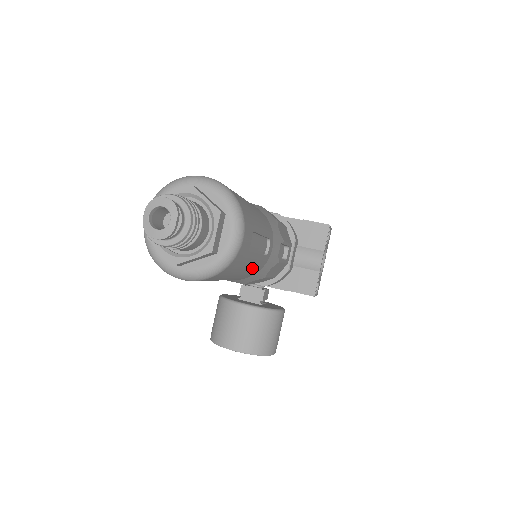
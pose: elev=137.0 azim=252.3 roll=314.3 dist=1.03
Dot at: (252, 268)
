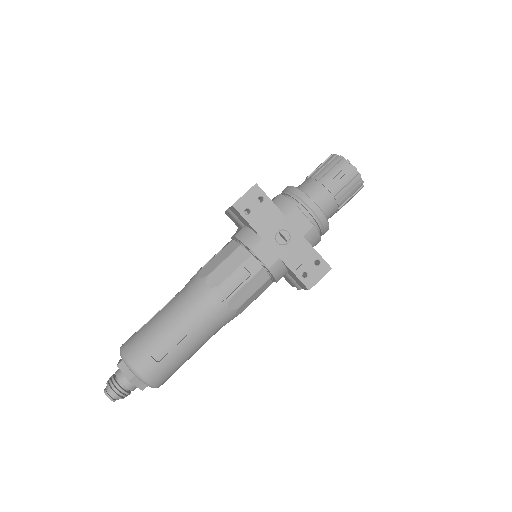
Dot at: occluded
